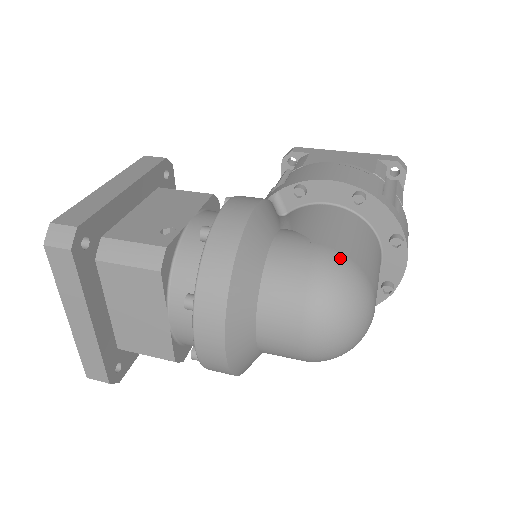
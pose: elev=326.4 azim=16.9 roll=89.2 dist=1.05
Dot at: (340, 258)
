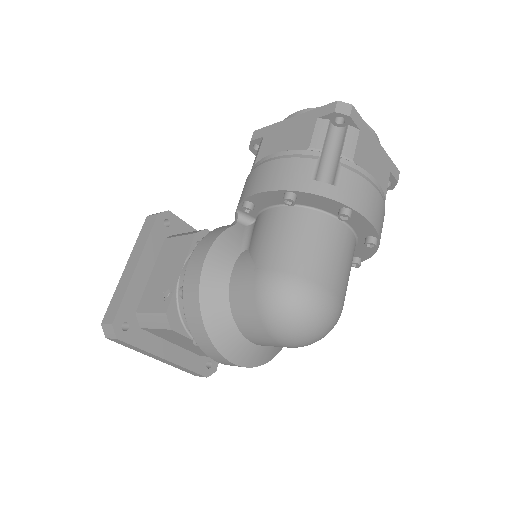
Dot at: (276, 278)
